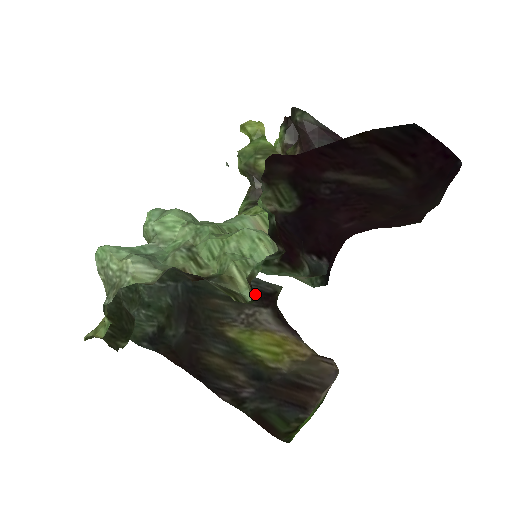
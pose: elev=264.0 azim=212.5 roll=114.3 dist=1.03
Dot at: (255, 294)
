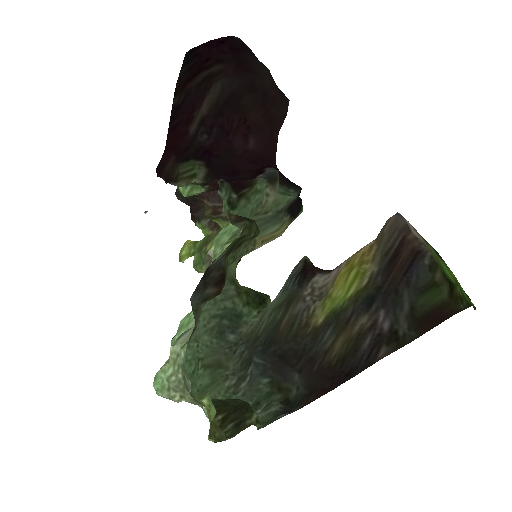
Dot at: (248, 221)
